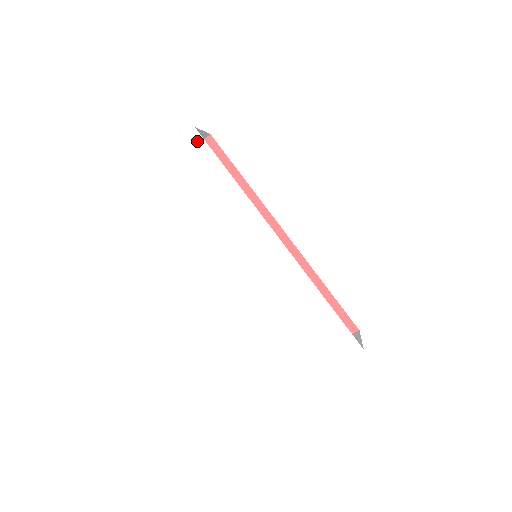
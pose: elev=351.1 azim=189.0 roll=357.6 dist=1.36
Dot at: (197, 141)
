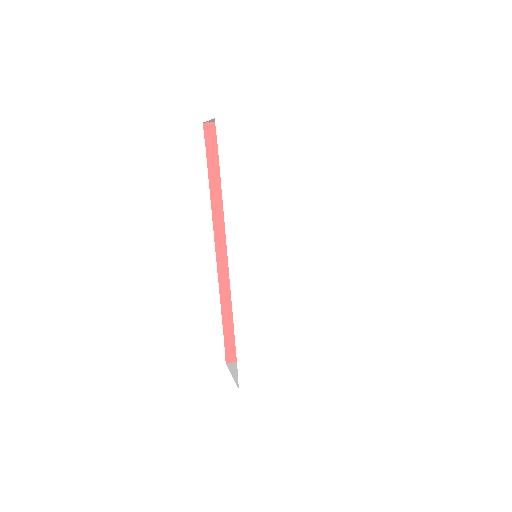
Dot at: (282, 127)
